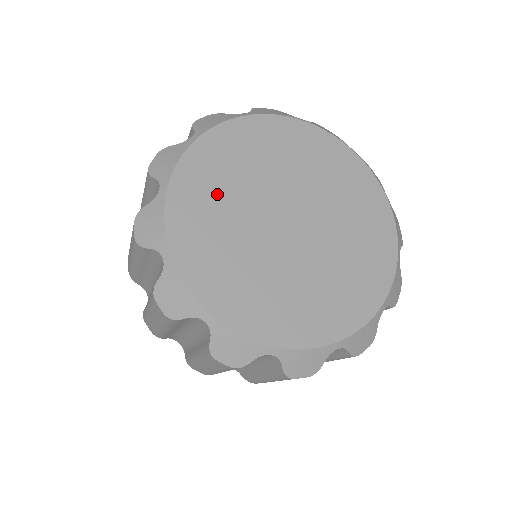
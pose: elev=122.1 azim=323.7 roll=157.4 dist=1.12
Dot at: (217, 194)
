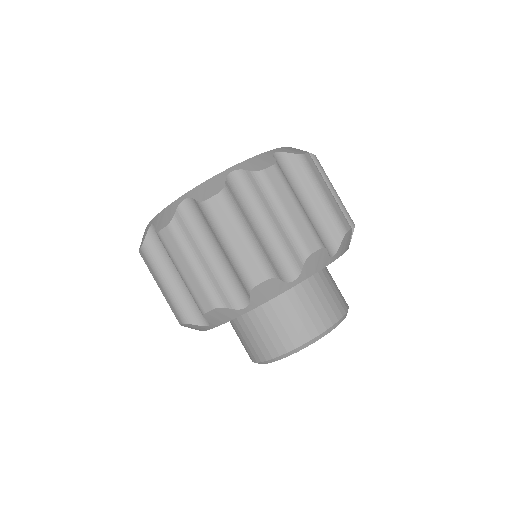
Dot at: occluded
